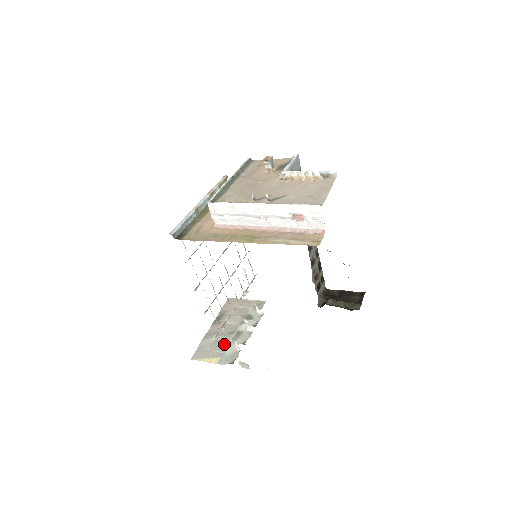
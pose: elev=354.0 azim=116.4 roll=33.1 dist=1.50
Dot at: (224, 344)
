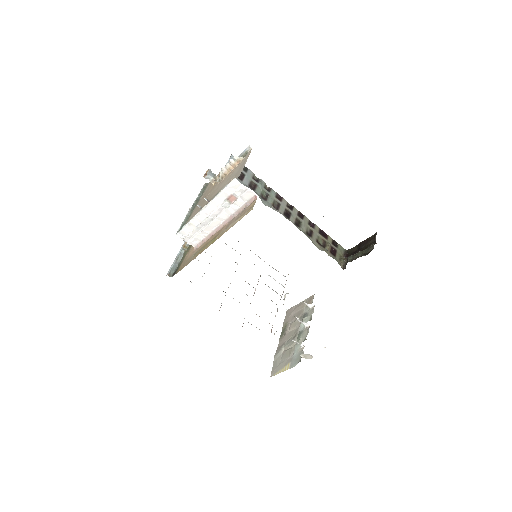
Dot at: (291, 349)
